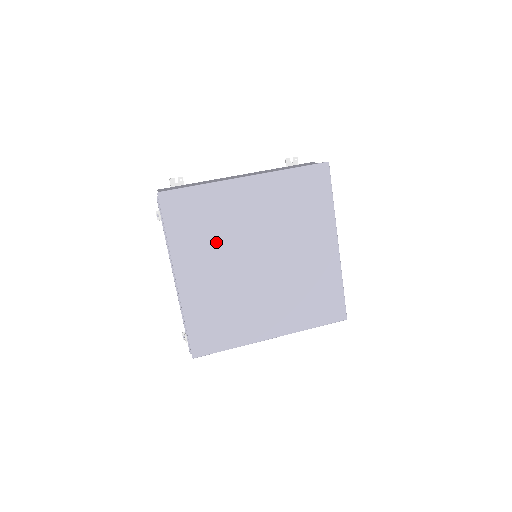
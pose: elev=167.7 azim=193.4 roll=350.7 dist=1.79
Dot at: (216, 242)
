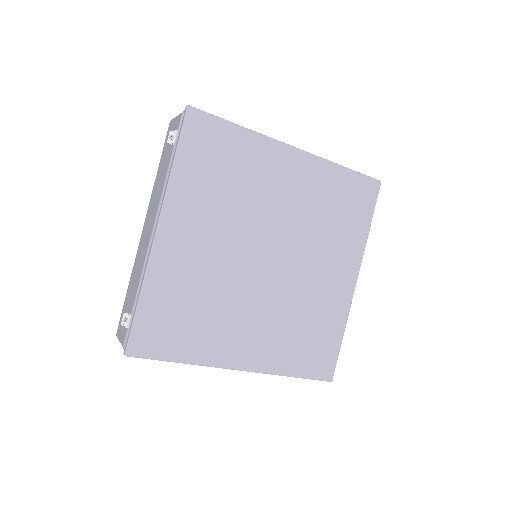
Dot at: (228, 207)
